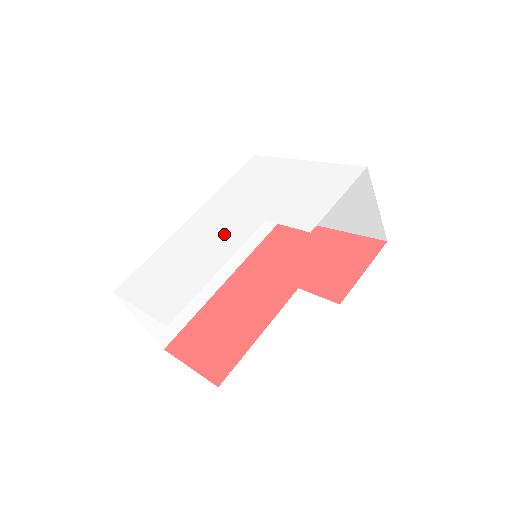
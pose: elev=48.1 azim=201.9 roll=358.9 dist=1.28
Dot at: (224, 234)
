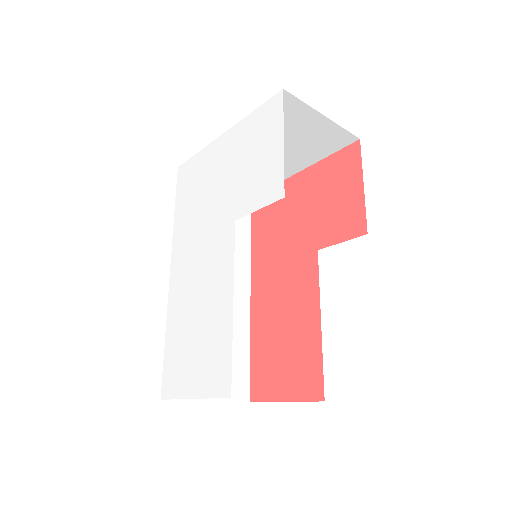
Dot at: (210, 265)
